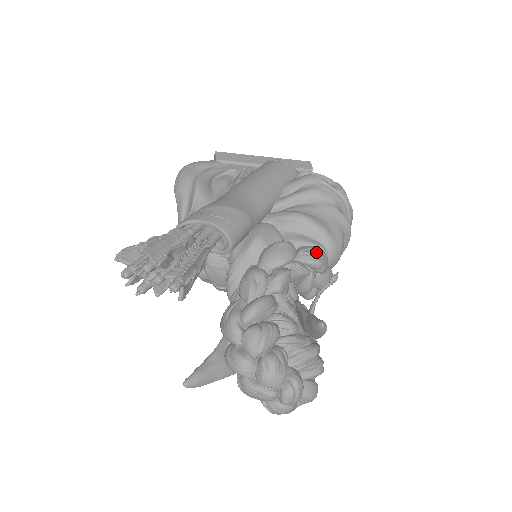
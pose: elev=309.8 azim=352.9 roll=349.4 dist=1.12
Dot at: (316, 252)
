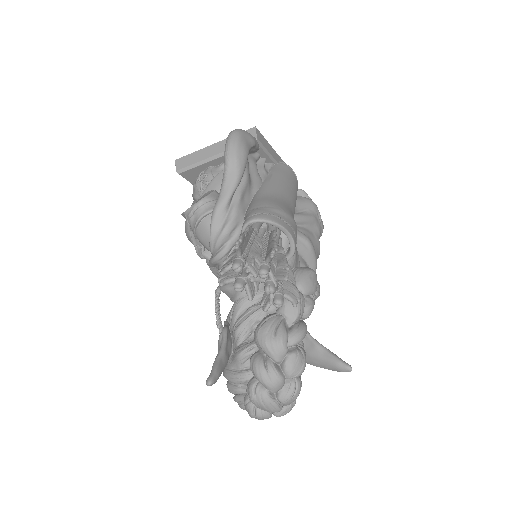
Dot at: occluded
